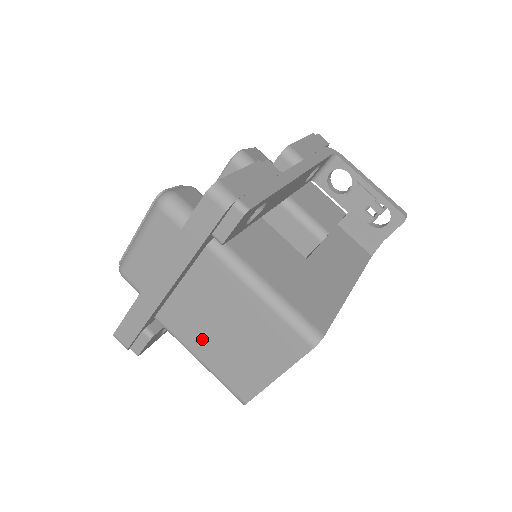
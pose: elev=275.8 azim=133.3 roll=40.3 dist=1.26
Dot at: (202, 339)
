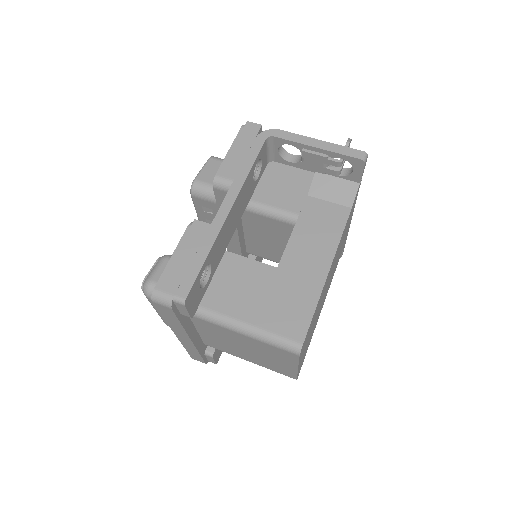
Dot at: (239, 353)
